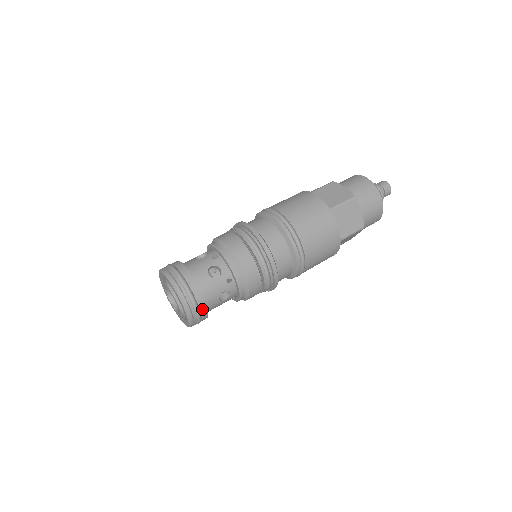
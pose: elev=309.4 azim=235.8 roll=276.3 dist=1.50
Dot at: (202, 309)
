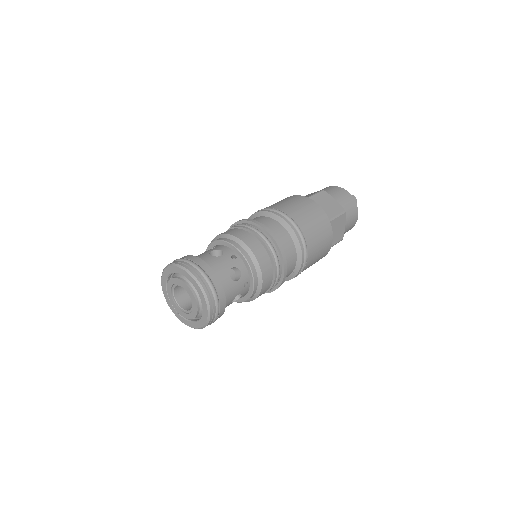
Dot at: (220, 313)
